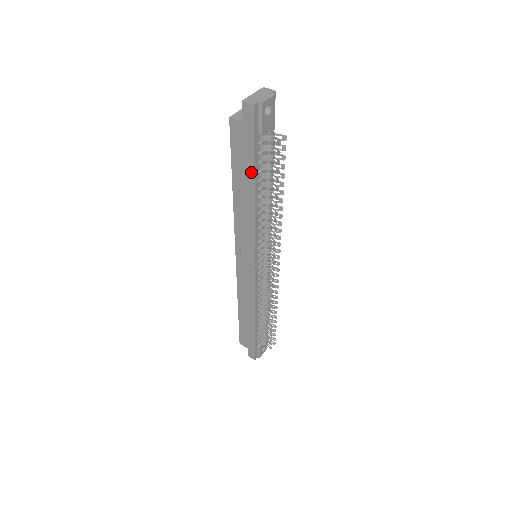
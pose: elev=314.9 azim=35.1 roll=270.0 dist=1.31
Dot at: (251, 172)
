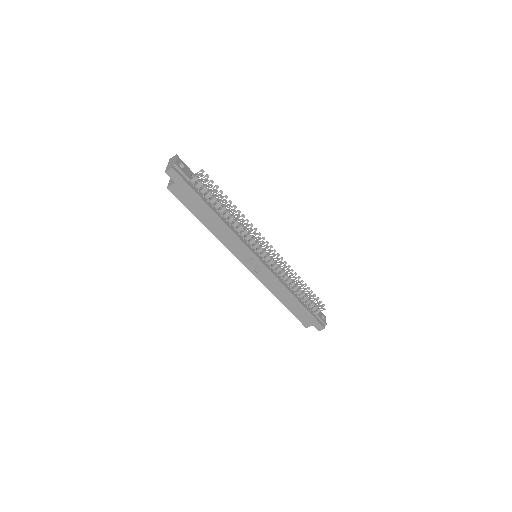
Dot at: (204, 205)
